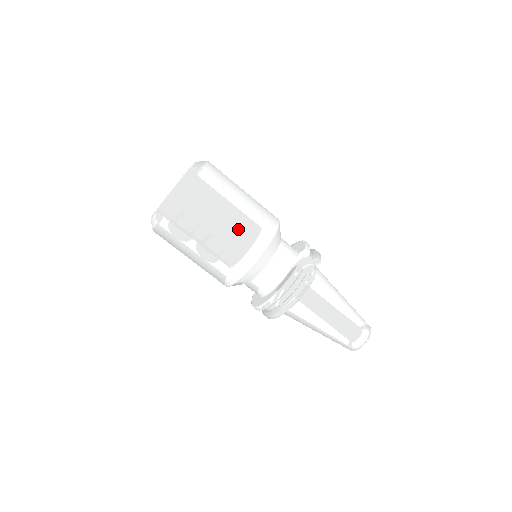
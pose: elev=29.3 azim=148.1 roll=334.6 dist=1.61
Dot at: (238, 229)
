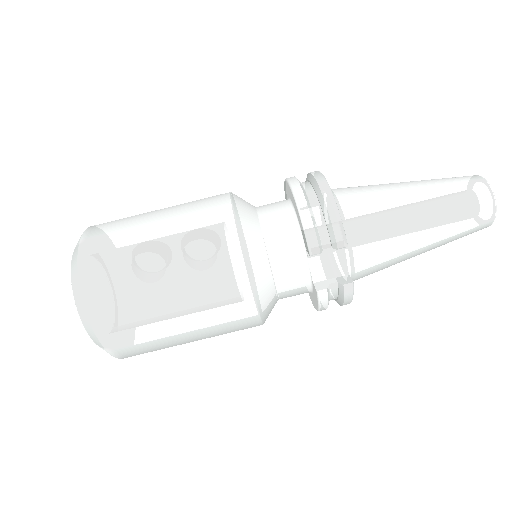
Dot at: (207, 329)
